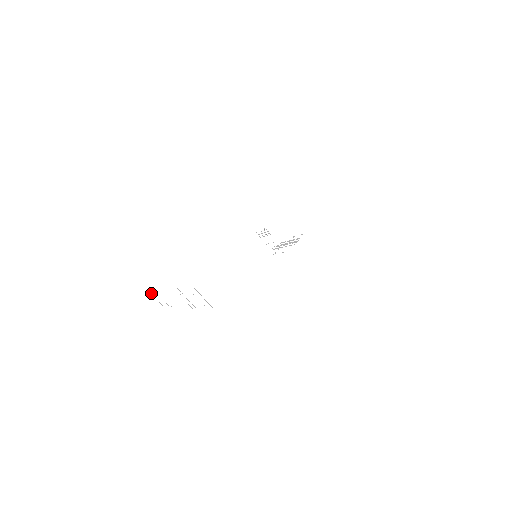
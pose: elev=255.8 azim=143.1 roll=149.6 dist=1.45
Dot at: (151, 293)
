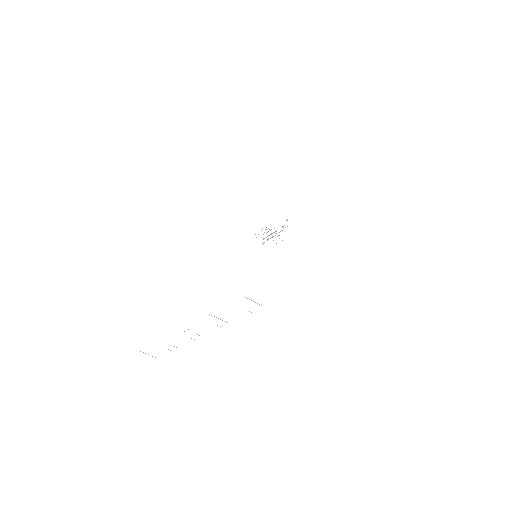
Dot at: occluded
